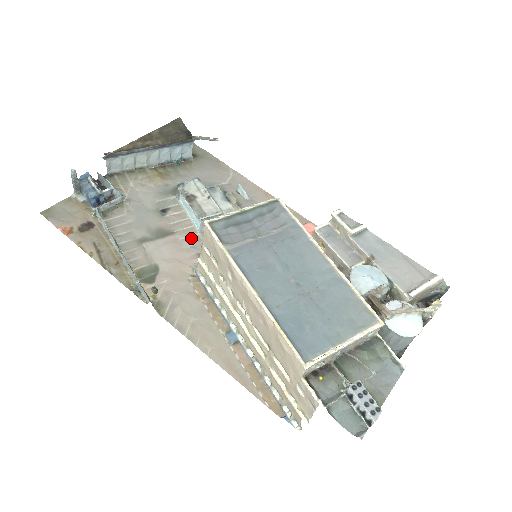
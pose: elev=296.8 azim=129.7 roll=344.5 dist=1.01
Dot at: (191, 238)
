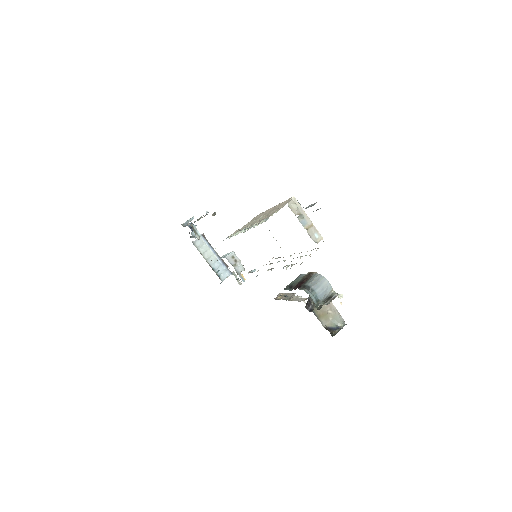
Dot at: occluded
